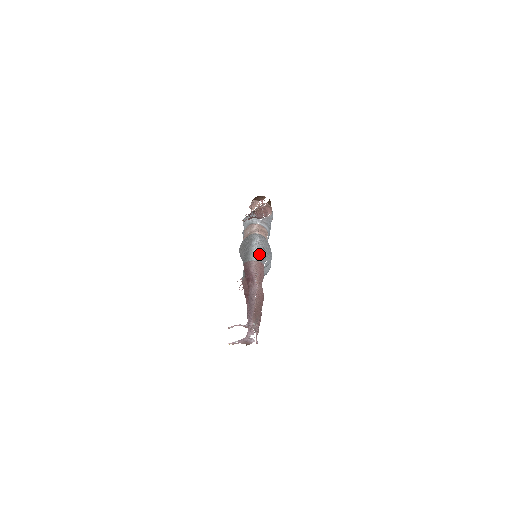
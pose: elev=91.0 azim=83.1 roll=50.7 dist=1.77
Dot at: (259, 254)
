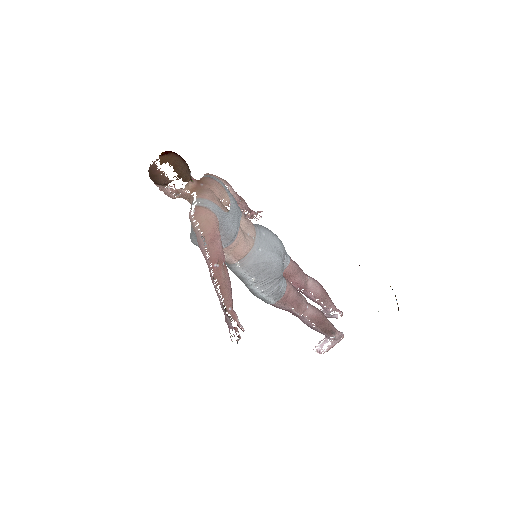
Dot at: (272, 295)
